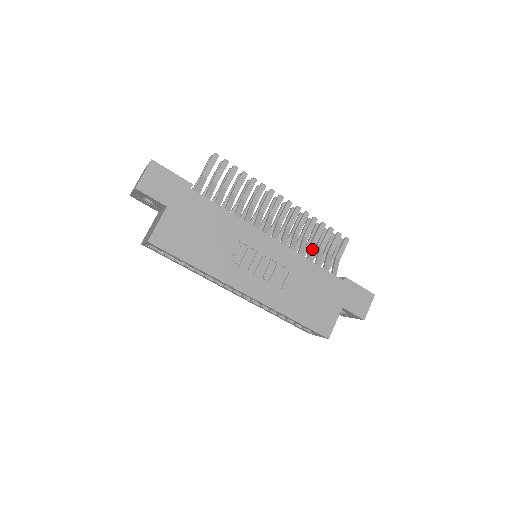
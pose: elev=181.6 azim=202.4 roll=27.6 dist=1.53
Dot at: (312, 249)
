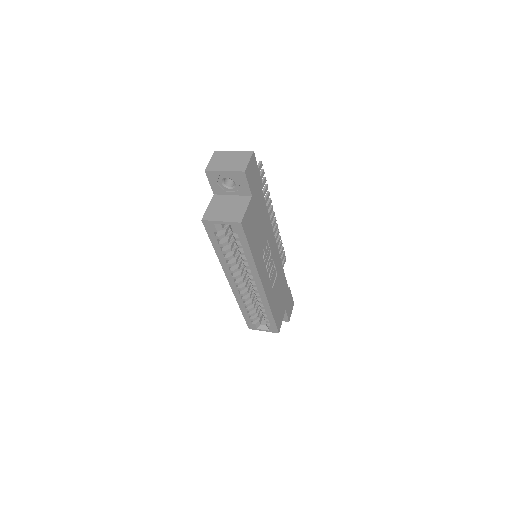
Dot at: occluded
